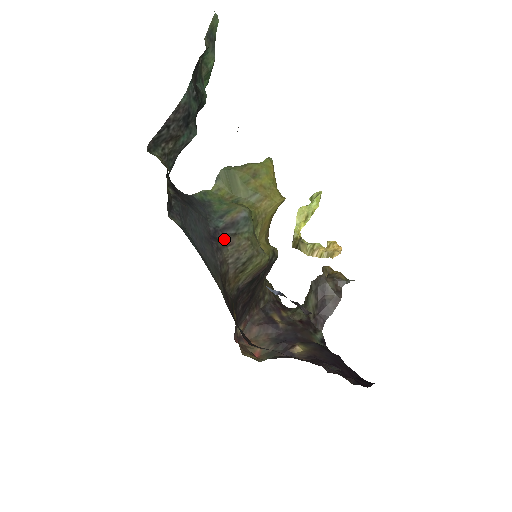
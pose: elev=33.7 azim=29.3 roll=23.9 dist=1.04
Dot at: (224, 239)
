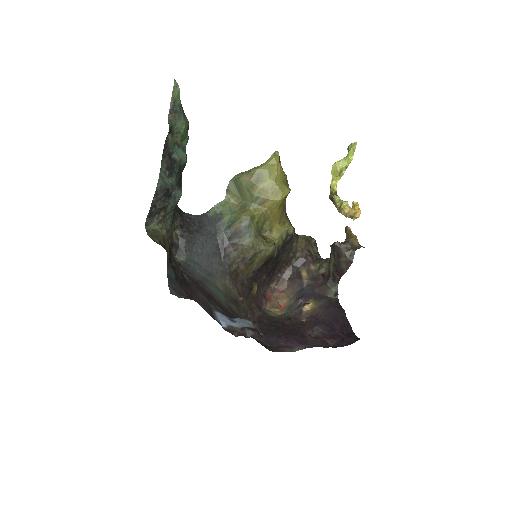
Dot at: (231, 247)
